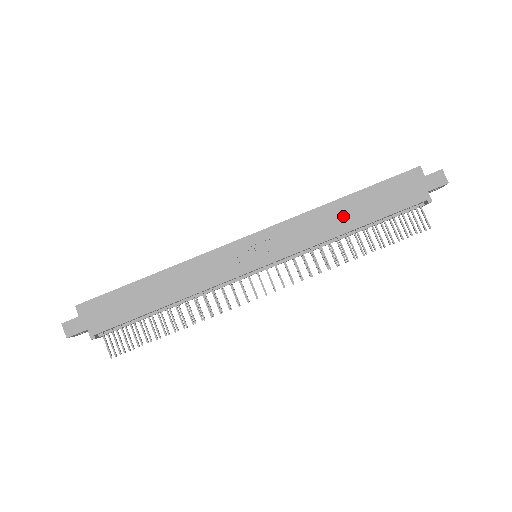
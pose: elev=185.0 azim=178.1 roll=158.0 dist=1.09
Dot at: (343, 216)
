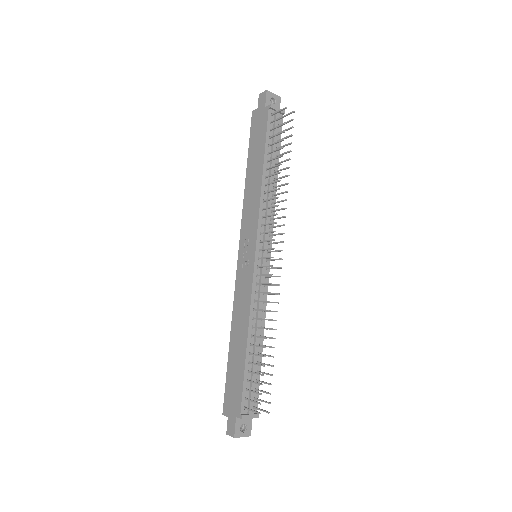
Dot at: (254, 177)
